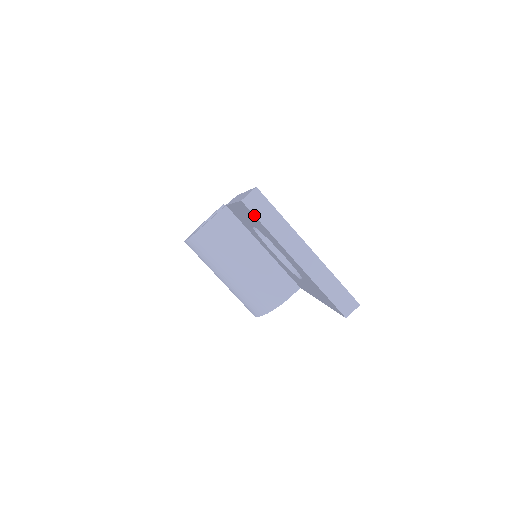
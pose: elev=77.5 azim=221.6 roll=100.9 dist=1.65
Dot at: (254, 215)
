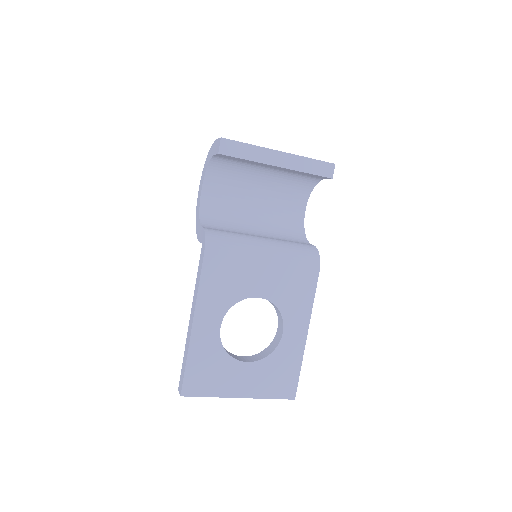
Dot at: occluded
